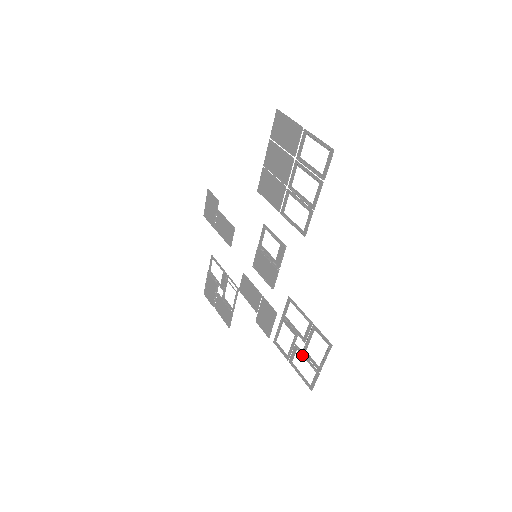
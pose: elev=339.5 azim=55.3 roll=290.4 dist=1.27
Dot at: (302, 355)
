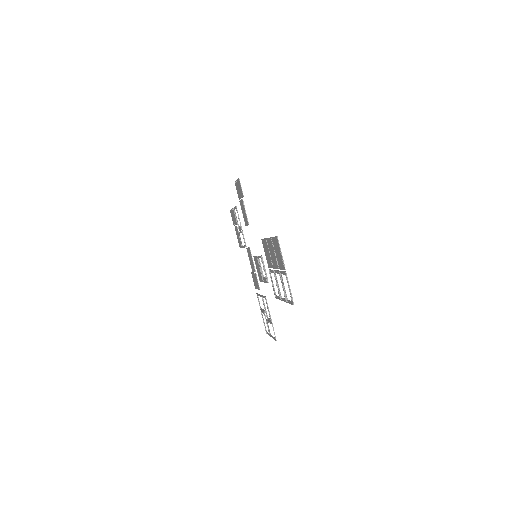
Dot at: occluded
